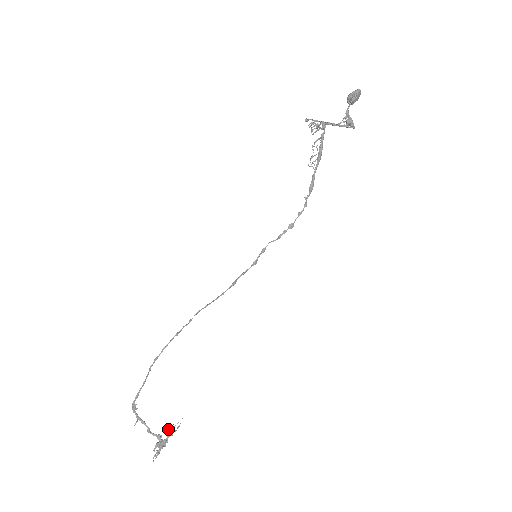
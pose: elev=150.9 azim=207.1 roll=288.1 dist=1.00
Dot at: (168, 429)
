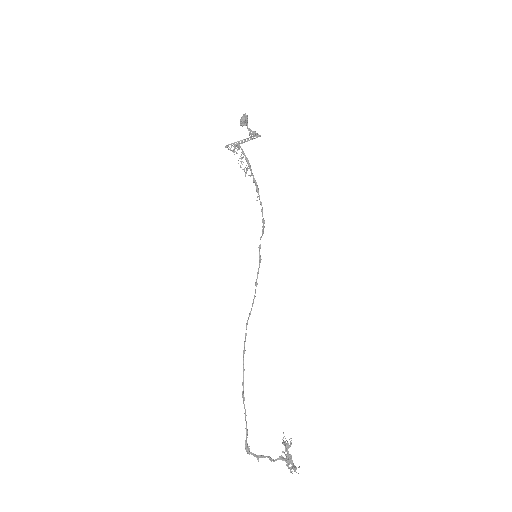
Dot at: (285, 442)
